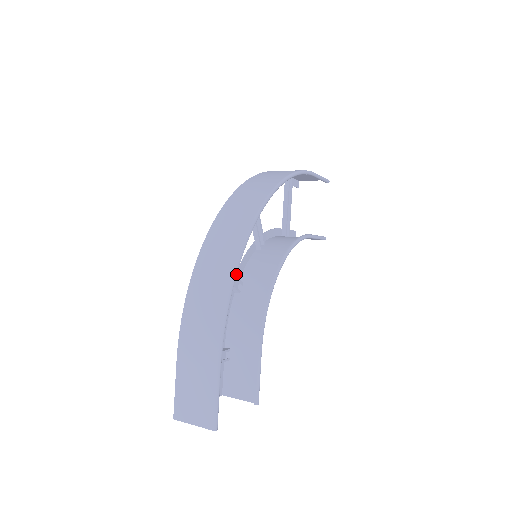
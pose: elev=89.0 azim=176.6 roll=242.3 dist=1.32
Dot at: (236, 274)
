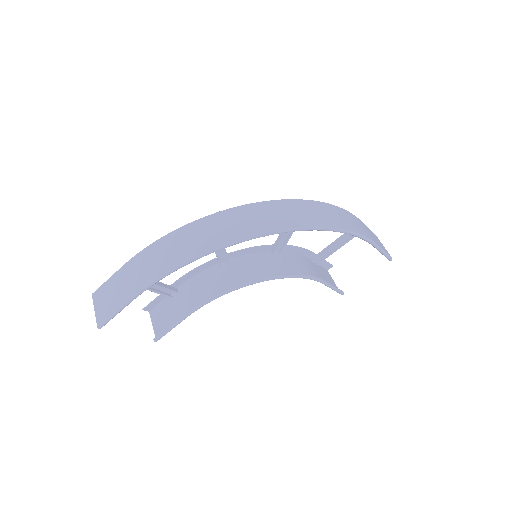
Dot at: (201, 257)
